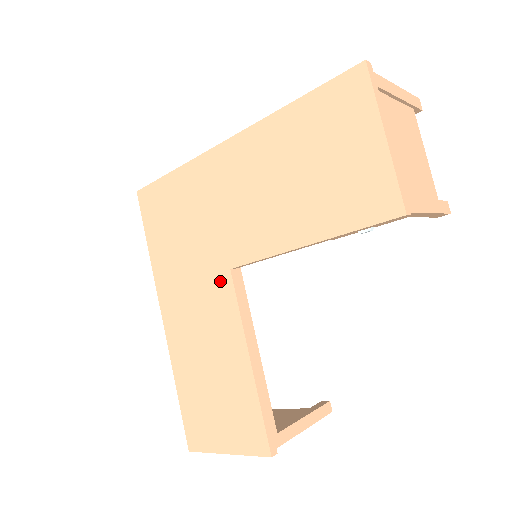
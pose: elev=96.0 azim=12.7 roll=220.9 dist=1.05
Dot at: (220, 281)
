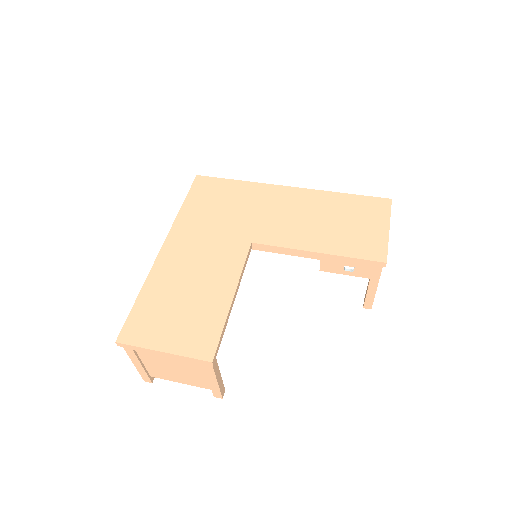
Dot at: (238, 245)
